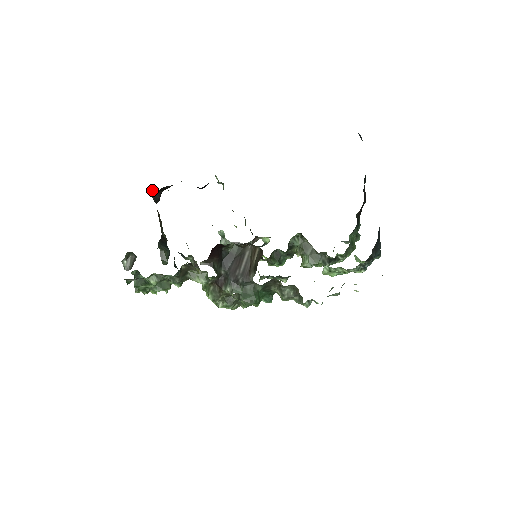
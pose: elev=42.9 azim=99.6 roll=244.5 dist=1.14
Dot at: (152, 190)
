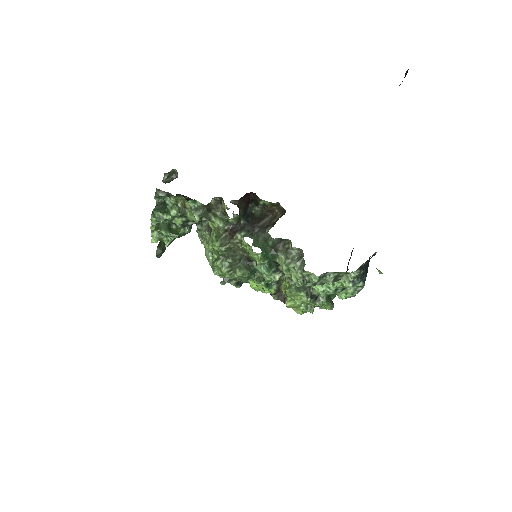
Dot at: (180, 195)
